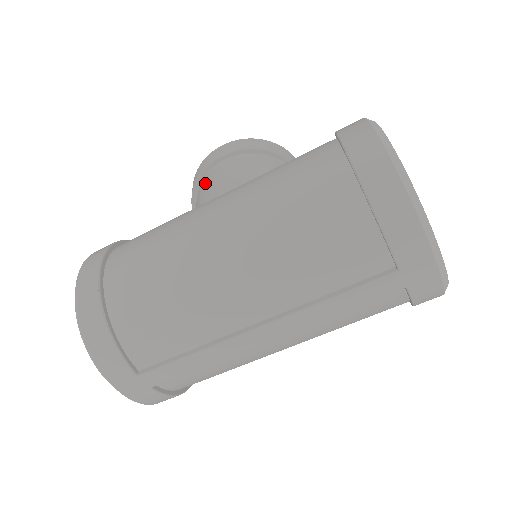
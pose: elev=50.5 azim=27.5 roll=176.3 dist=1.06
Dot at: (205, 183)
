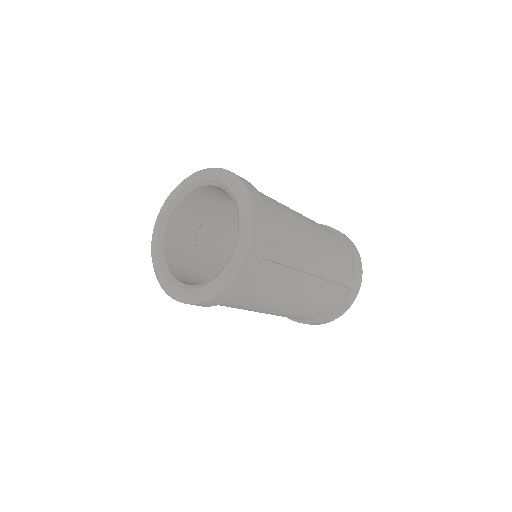
Dot at: occluded
